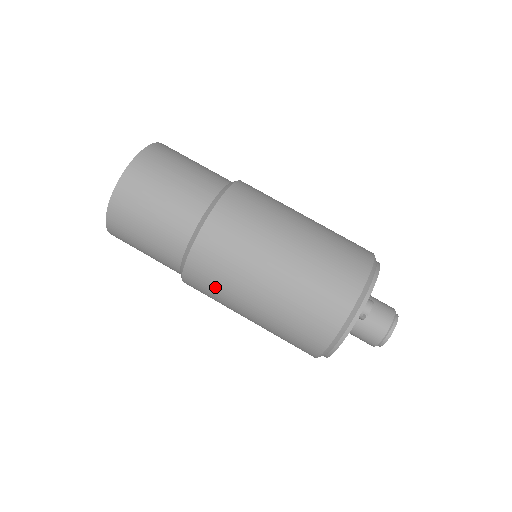
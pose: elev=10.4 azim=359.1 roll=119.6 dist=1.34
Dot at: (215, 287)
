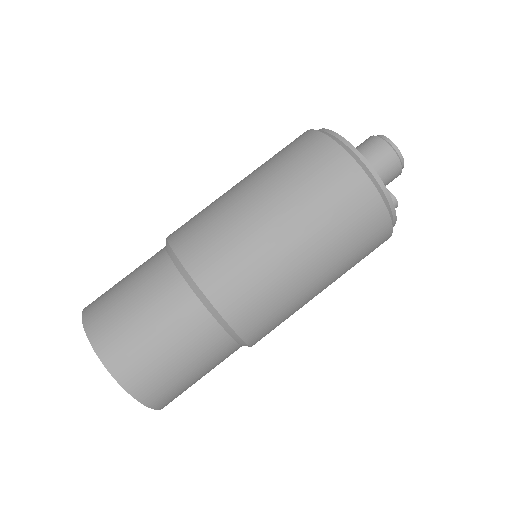
Dot at: occluded
